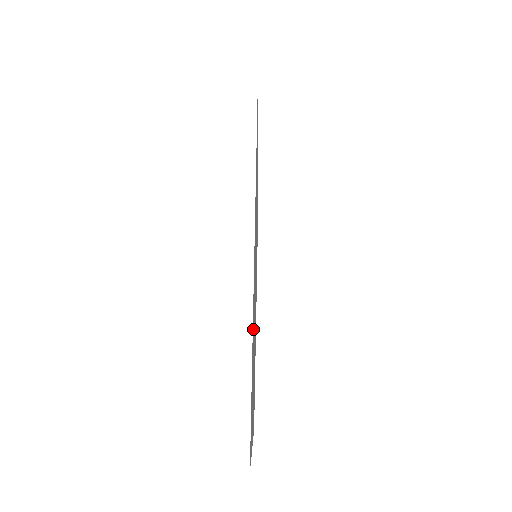
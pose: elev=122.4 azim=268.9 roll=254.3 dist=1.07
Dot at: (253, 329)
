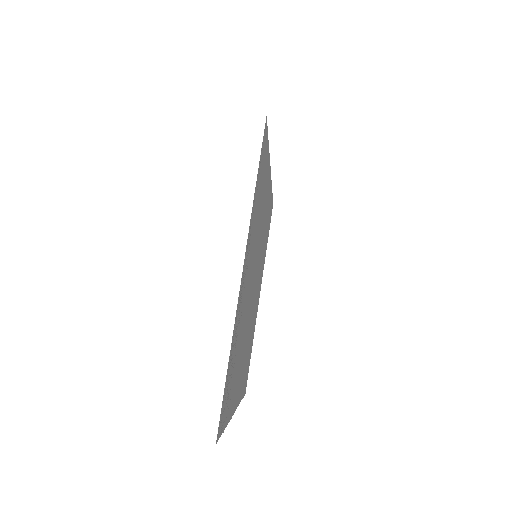
Dot at: (238, 328)
